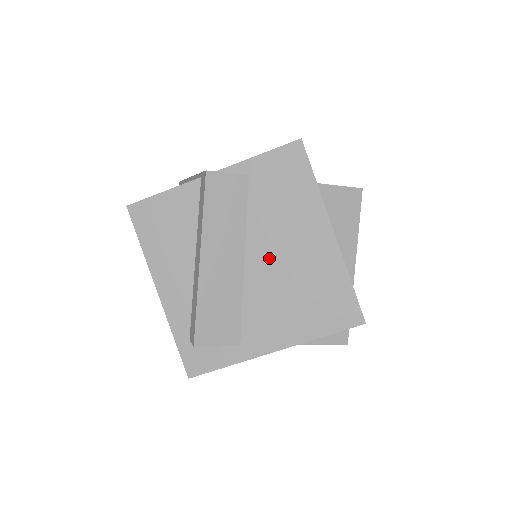
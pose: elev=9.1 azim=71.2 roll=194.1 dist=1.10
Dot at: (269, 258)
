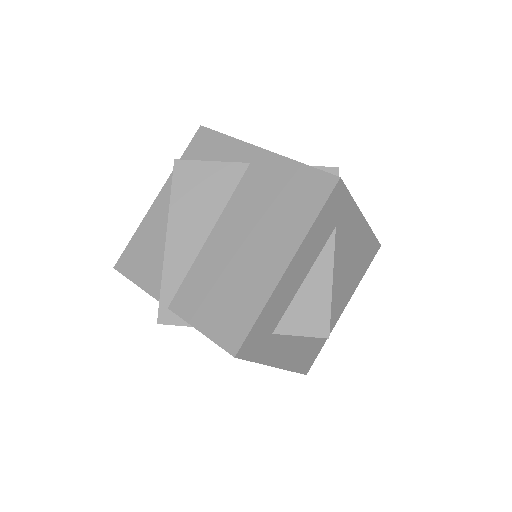
Dot at: occluded
